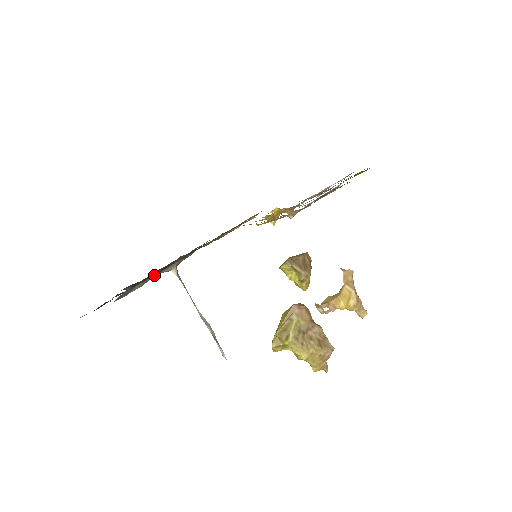
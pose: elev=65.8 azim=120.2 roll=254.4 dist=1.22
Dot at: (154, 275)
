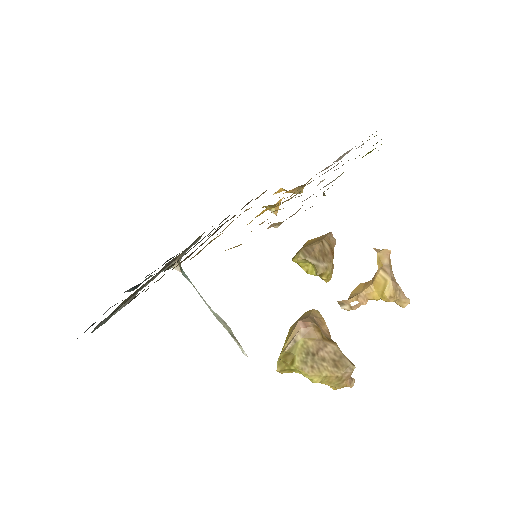
Dot at: occluded
